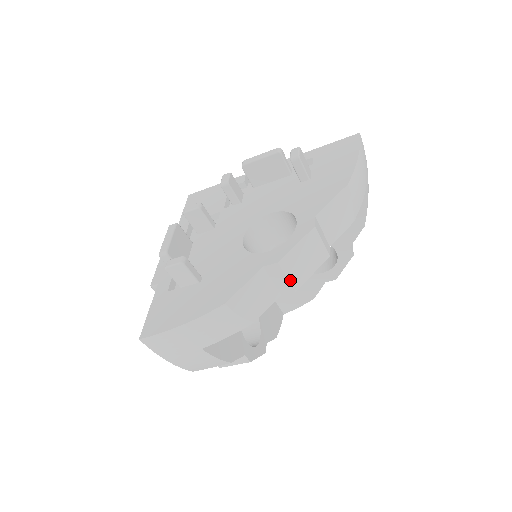
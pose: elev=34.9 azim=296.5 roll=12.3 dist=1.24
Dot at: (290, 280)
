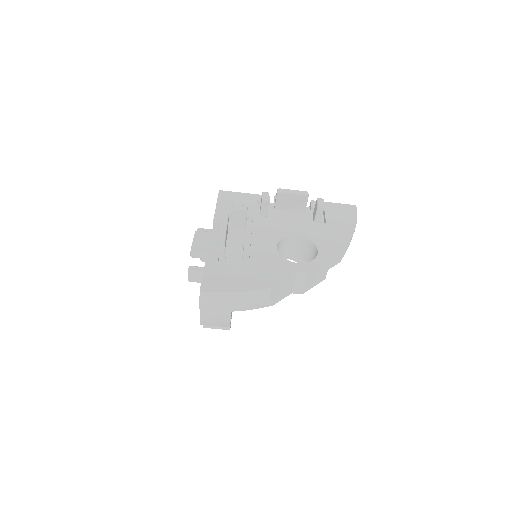
Dot at: (305, 286)
